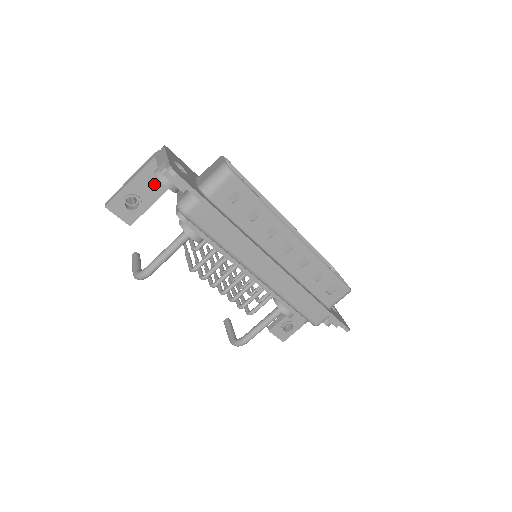
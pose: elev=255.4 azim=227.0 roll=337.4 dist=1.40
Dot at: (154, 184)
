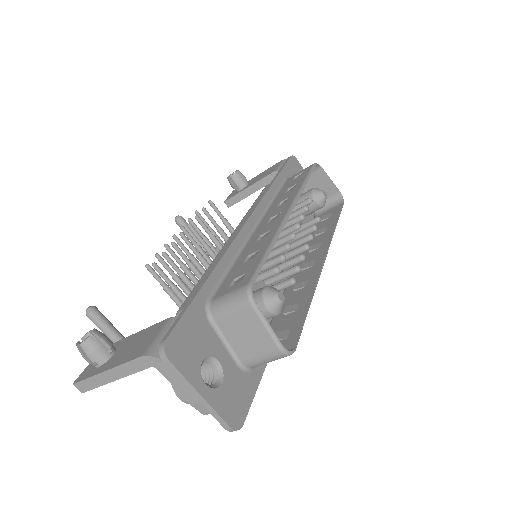
Dot at: occluded
